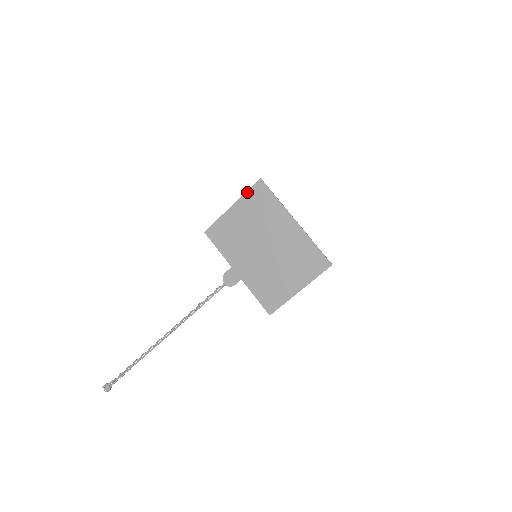
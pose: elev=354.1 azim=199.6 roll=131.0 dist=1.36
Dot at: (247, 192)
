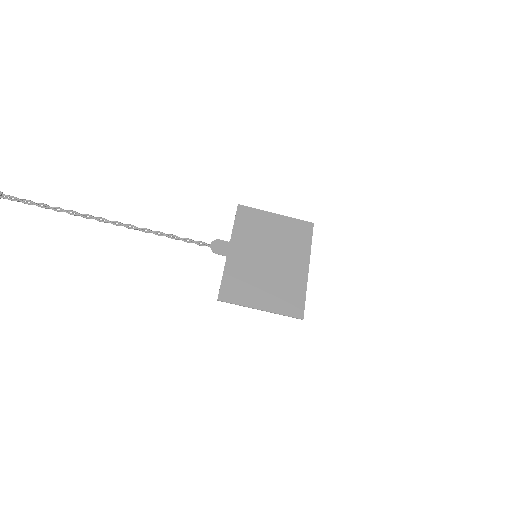
Dot at: (296, 219)
